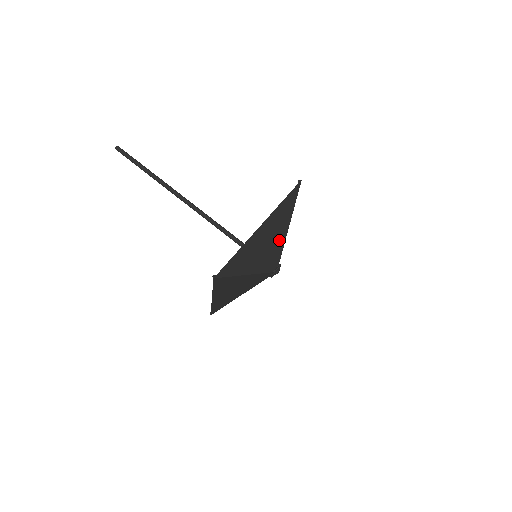
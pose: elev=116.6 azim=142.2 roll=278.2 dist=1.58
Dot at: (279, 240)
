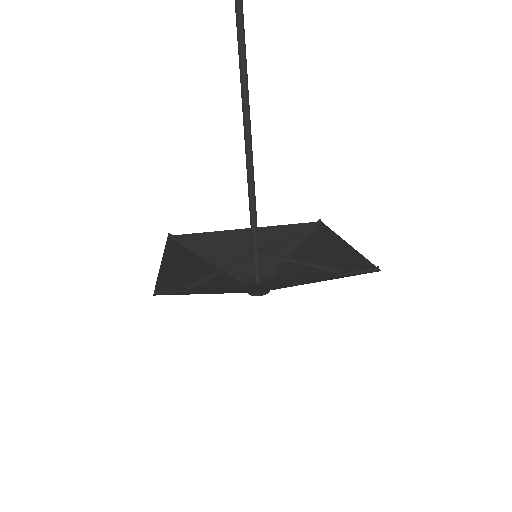
Dot at: (287, 285)
